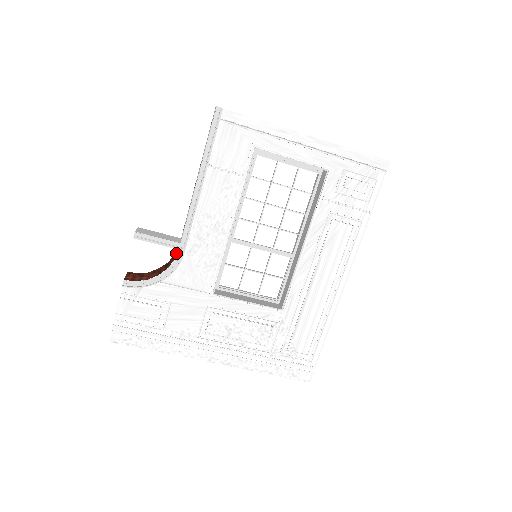
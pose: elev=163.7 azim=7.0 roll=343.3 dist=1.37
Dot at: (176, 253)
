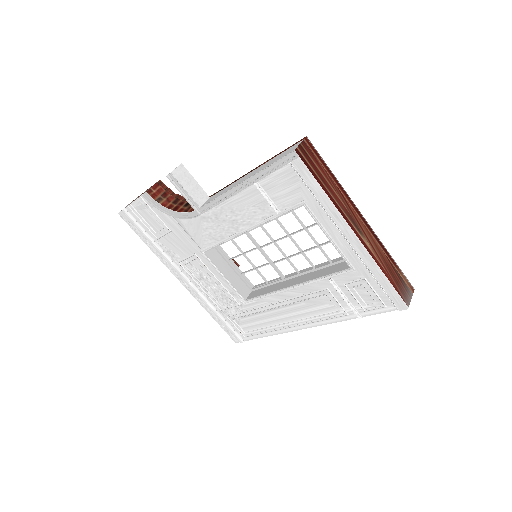
Dot at: occluded
